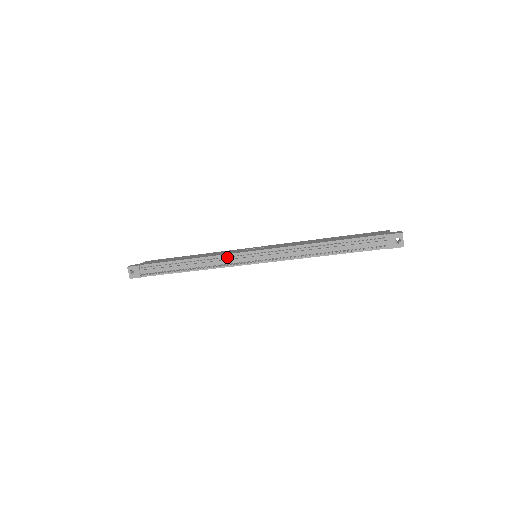
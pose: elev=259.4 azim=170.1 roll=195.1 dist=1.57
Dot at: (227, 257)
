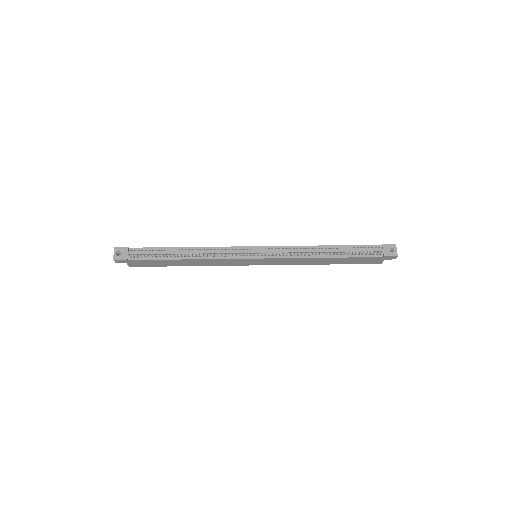
Dot at: (229, 249)
